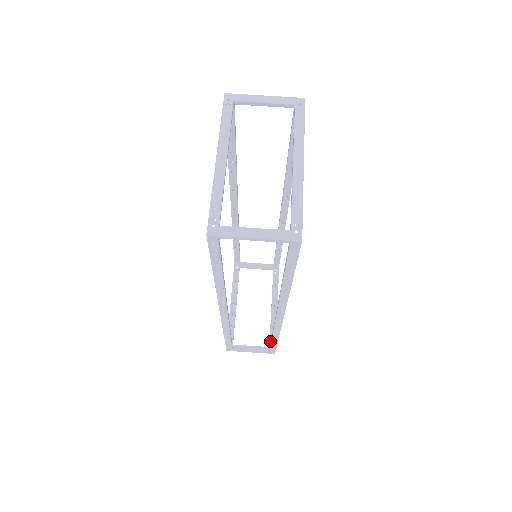
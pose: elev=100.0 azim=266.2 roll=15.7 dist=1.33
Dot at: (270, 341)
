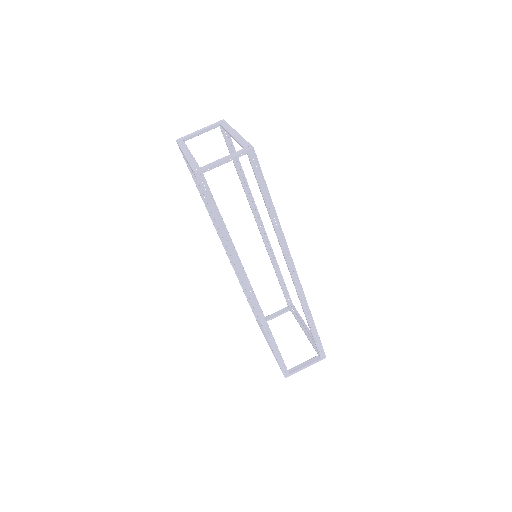
Dot at: (316, 351)
